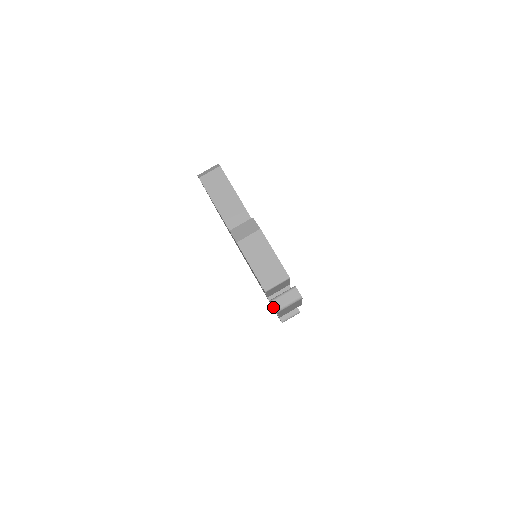
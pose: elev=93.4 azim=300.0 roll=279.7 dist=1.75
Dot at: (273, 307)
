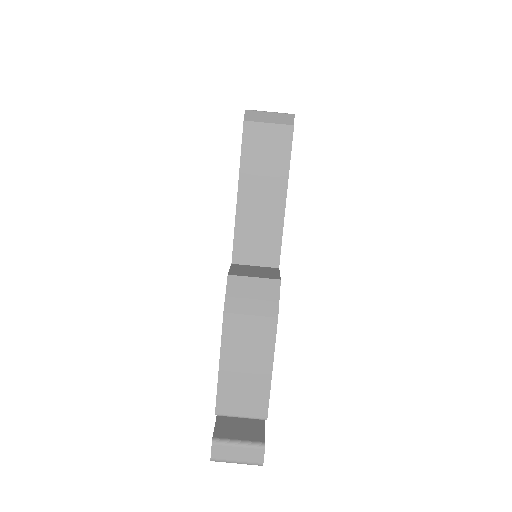
Dot at: occluded
